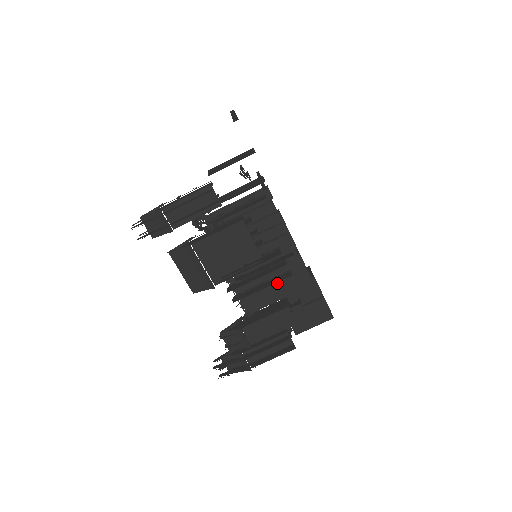
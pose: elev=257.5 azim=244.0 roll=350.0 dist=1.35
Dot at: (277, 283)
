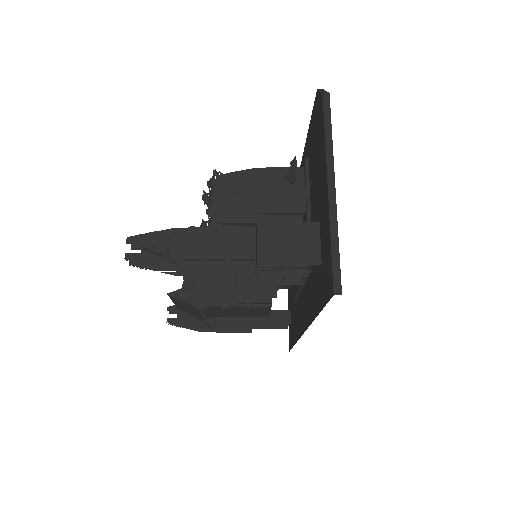
Dot at: occluded
